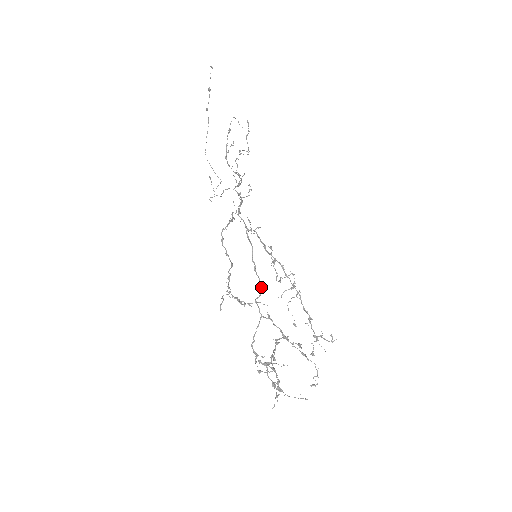
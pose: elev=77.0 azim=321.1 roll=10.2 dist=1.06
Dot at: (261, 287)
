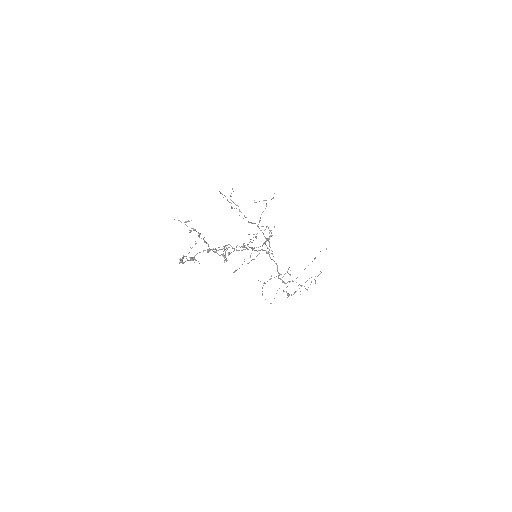
Dot at: (241, 250)
